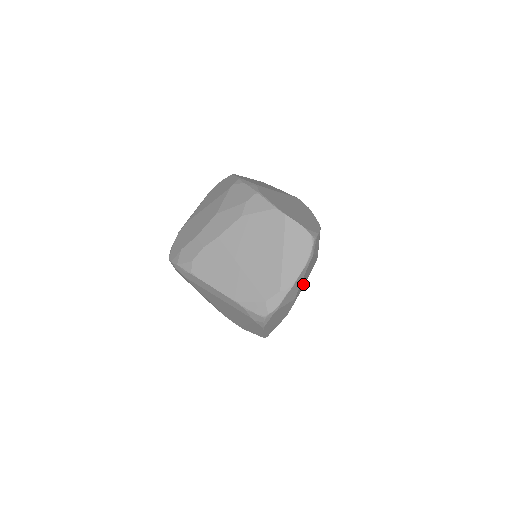
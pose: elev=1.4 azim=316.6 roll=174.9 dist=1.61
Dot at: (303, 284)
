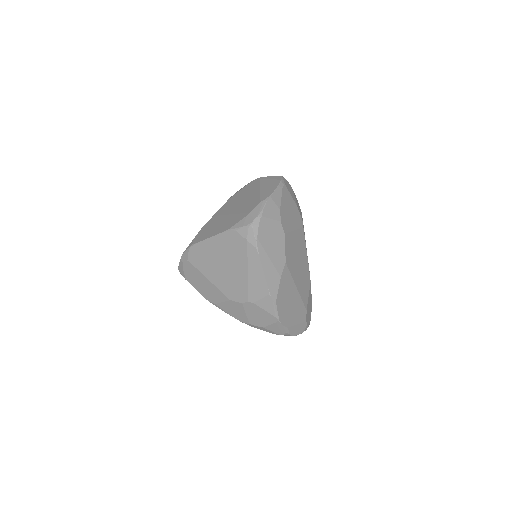
Dot at: (290, 225)
